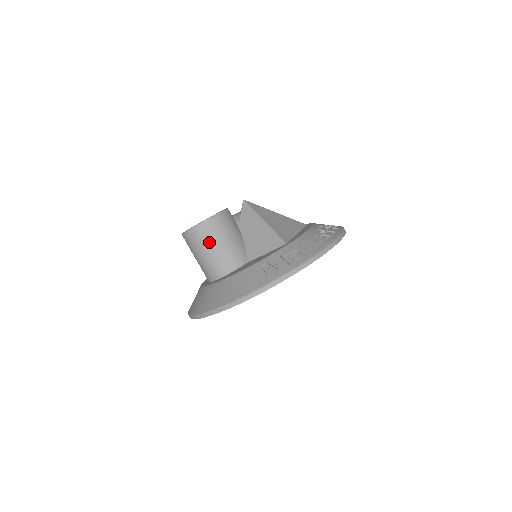
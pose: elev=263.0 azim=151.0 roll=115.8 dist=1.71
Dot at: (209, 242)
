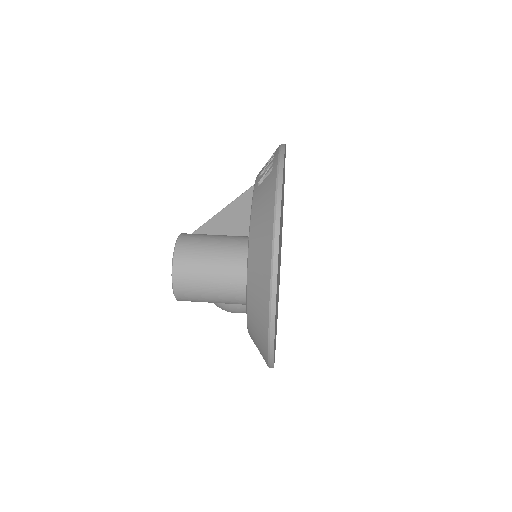
Dot at: (201, 248)
